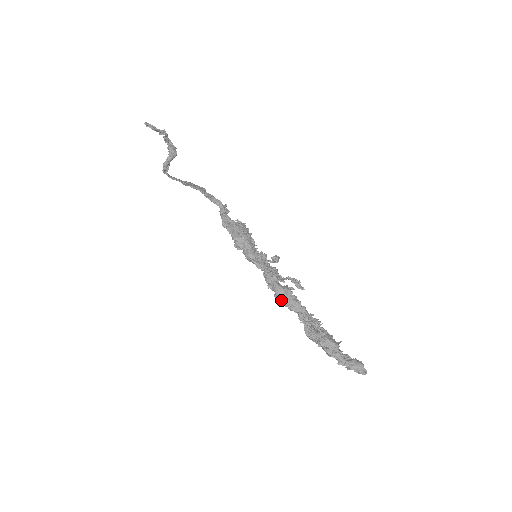
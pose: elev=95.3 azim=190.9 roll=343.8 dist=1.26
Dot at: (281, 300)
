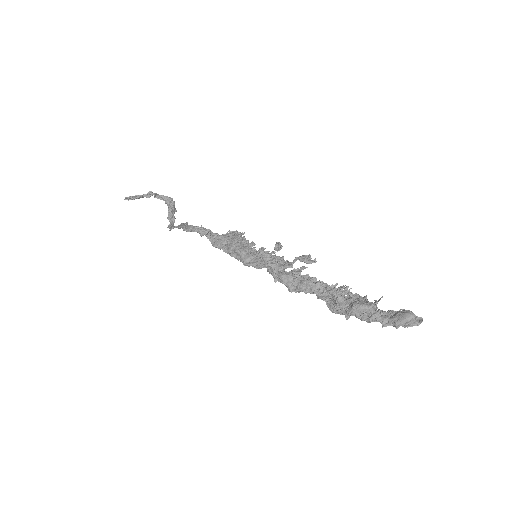
Dot at: (292, 288)
